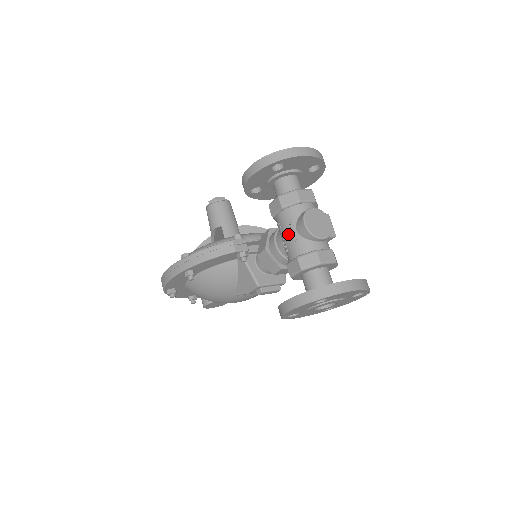
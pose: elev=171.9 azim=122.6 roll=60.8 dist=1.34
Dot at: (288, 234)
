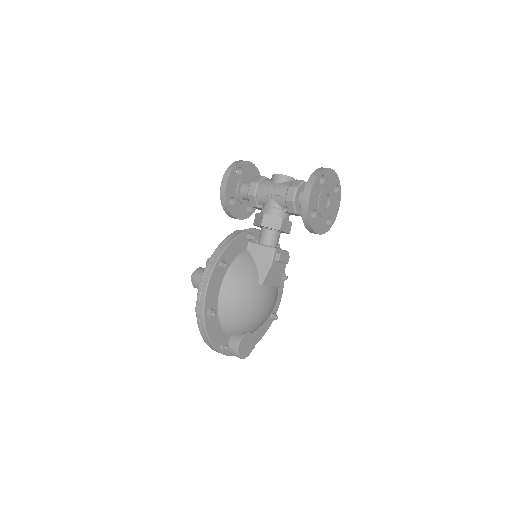
Dot at: (272, 189)
